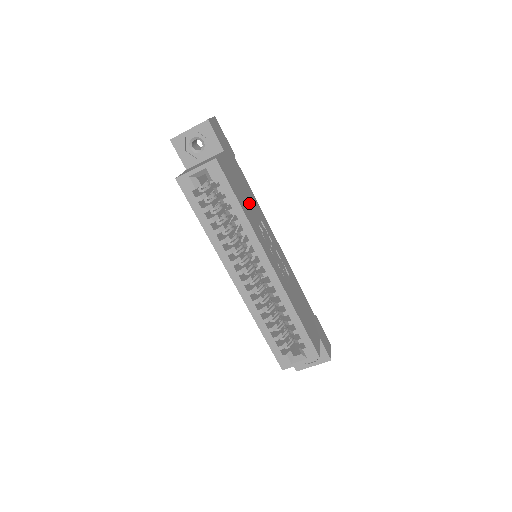
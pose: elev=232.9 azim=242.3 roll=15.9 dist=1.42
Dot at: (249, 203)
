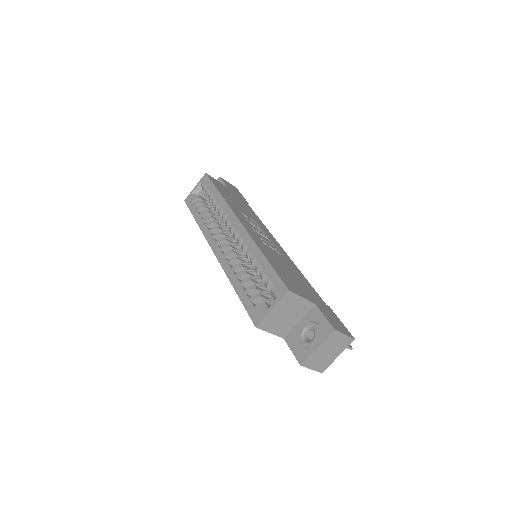
Dot at: (241, 207)
